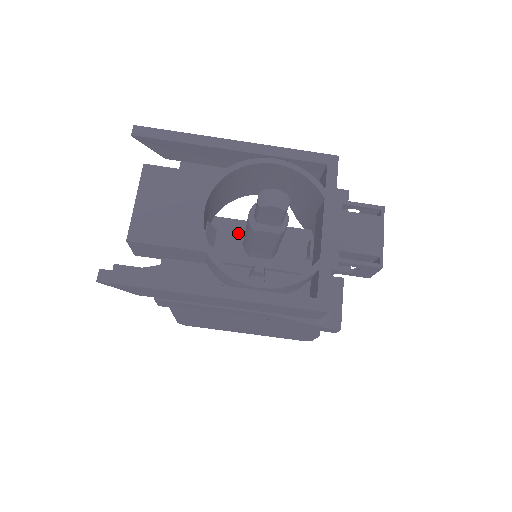
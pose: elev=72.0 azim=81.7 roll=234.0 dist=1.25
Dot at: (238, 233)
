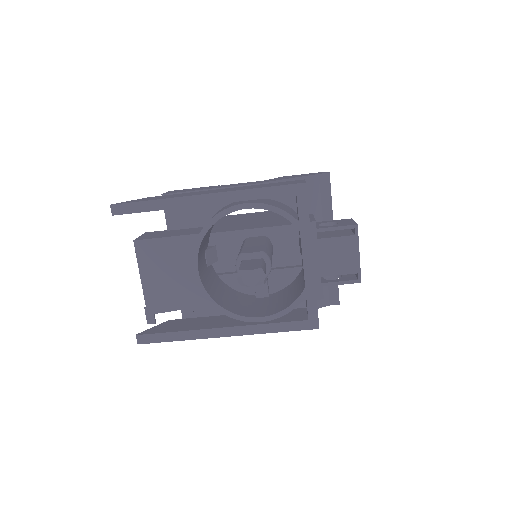
Dot at: (235, 243)
